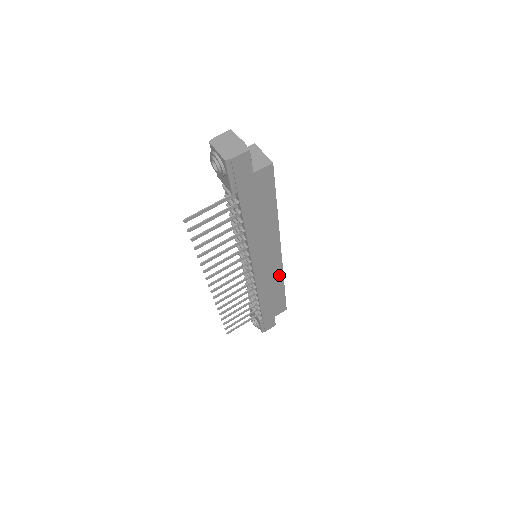
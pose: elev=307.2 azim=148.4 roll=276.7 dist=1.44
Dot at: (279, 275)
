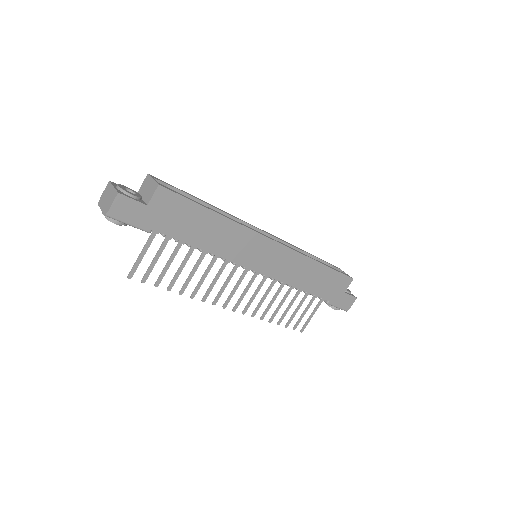
Dot at: (299, 258)
